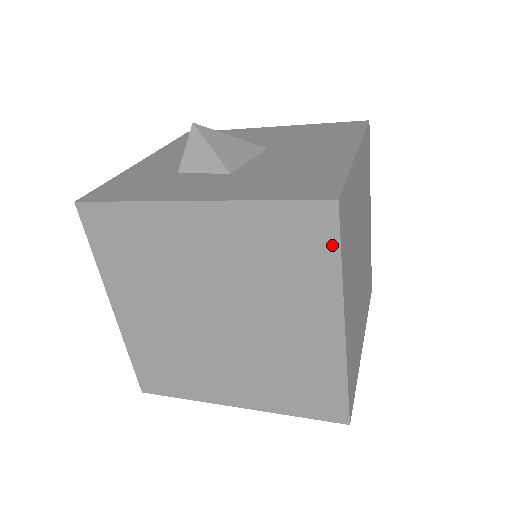
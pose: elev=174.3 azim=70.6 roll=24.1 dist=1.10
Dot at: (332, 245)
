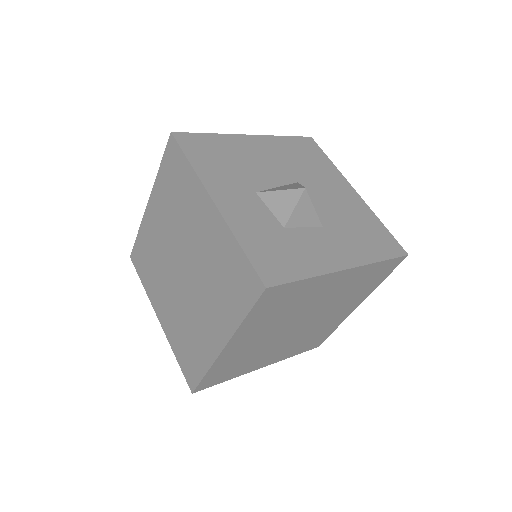
Dot at: (388, 274)
